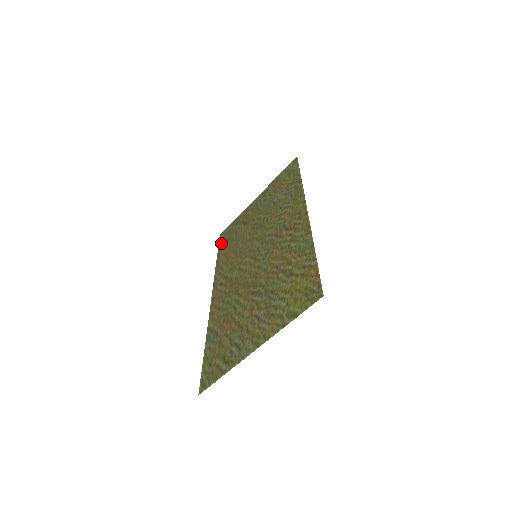
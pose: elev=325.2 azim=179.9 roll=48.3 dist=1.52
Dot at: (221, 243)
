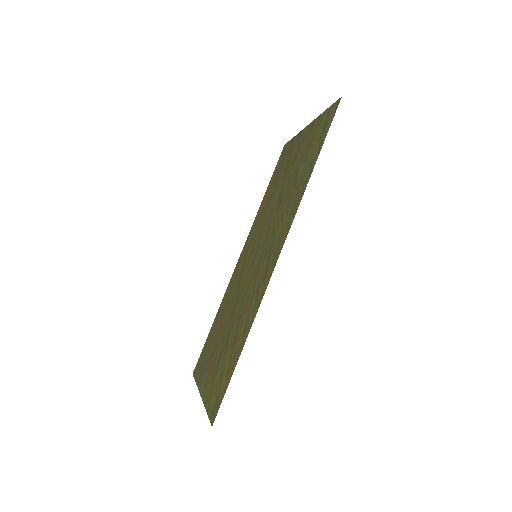
Dot at: (276, 167)
